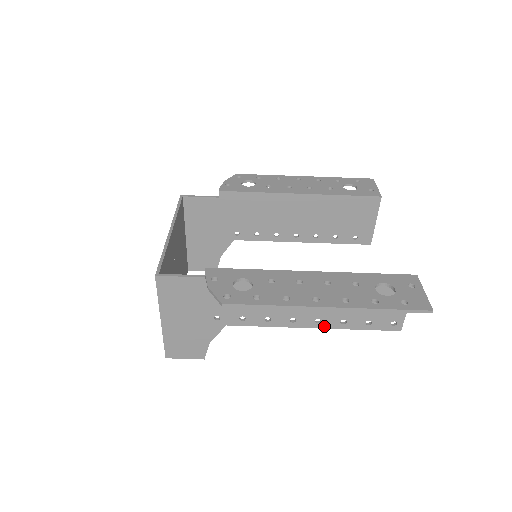
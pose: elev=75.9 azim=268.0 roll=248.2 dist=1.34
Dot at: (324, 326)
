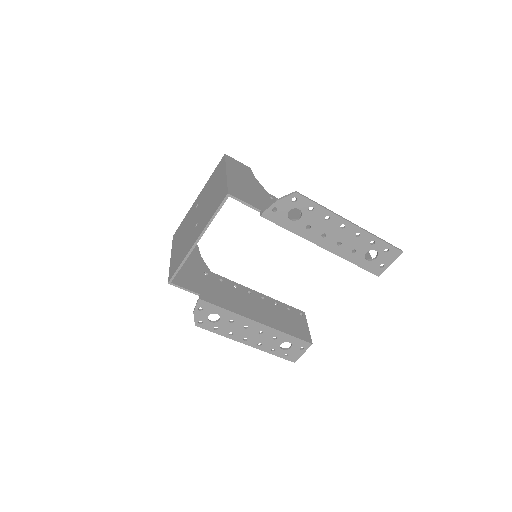
Dot at: (265, 298)
